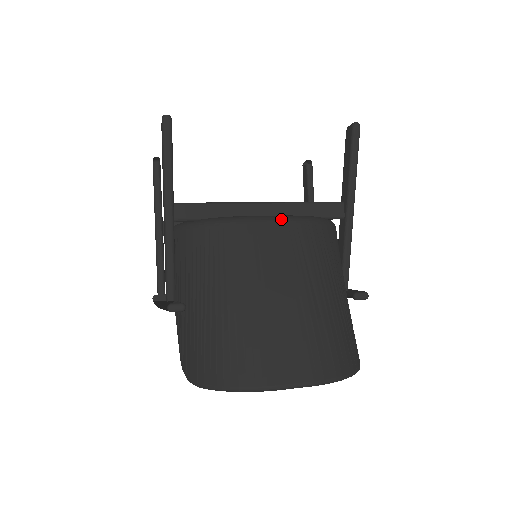
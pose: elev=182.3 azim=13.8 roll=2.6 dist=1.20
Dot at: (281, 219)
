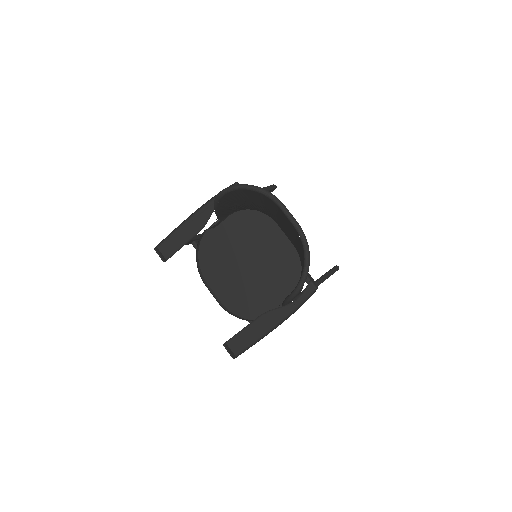
Dot at: occluded
